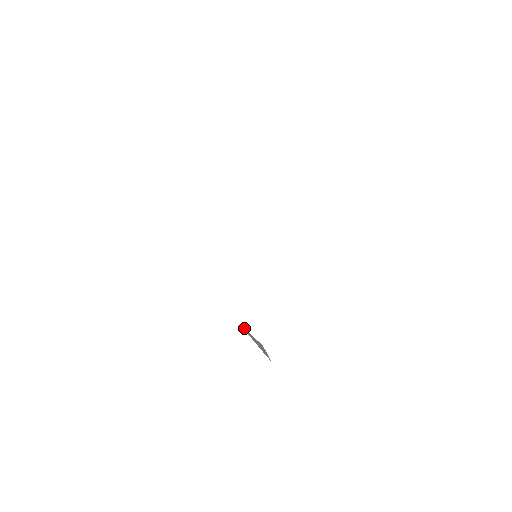
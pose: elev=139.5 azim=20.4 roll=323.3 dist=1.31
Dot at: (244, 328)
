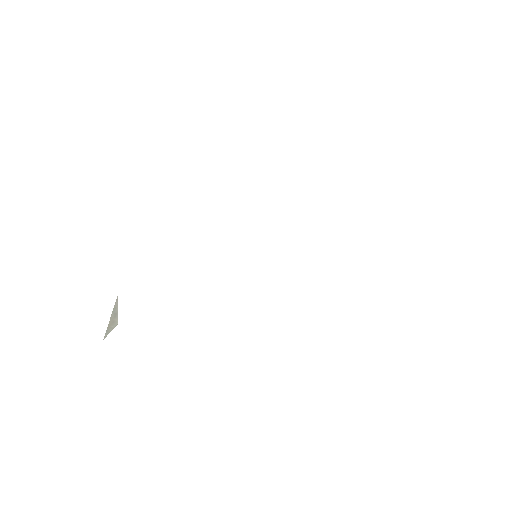
Dot at: occluded
